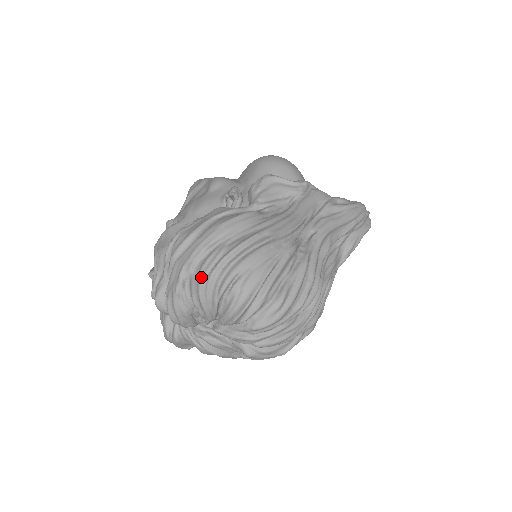
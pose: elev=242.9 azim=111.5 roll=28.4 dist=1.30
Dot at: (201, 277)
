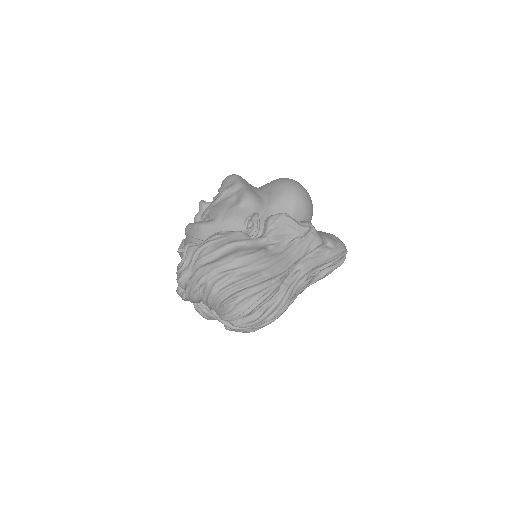
Dot at: (213, 291)
